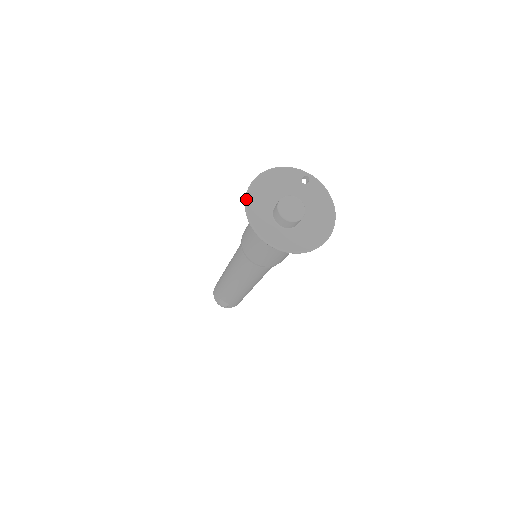
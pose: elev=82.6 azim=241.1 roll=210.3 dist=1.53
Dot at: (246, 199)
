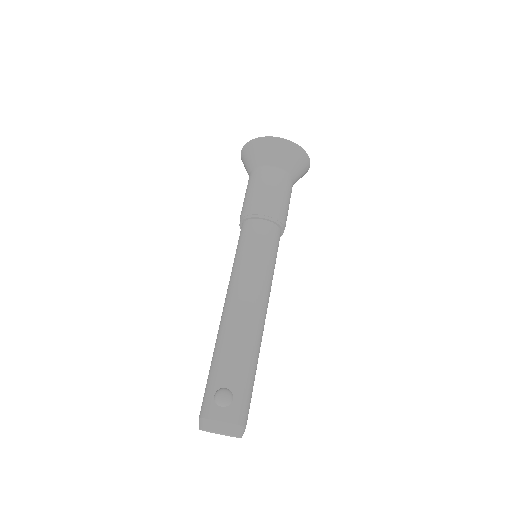
Dot at: (242, 149)
